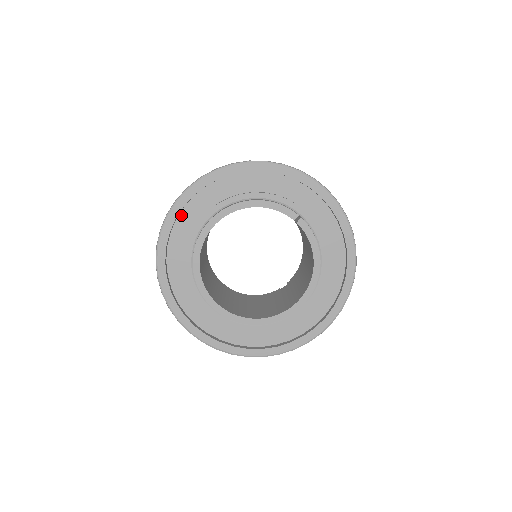
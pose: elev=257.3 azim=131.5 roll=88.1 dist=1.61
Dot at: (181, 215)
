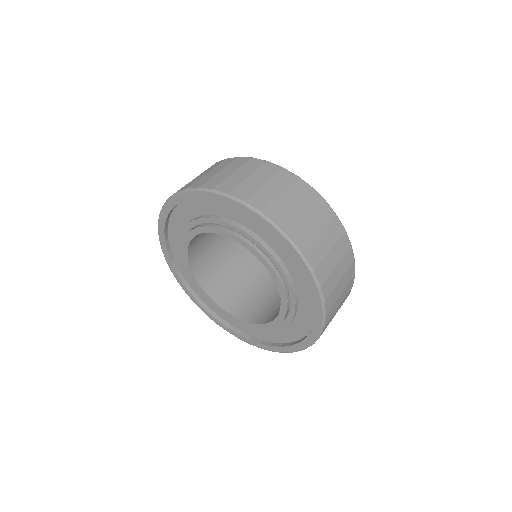
Dot at: occluded
